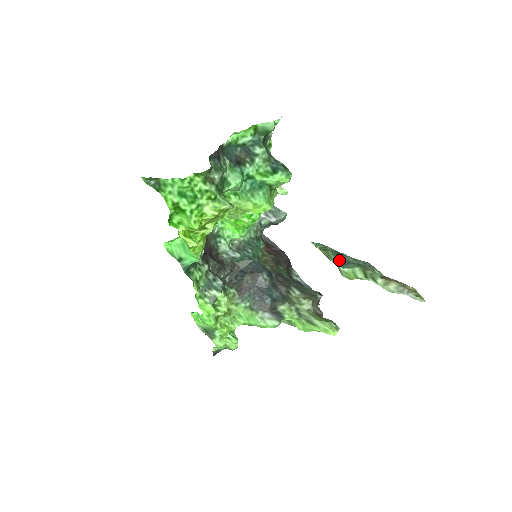
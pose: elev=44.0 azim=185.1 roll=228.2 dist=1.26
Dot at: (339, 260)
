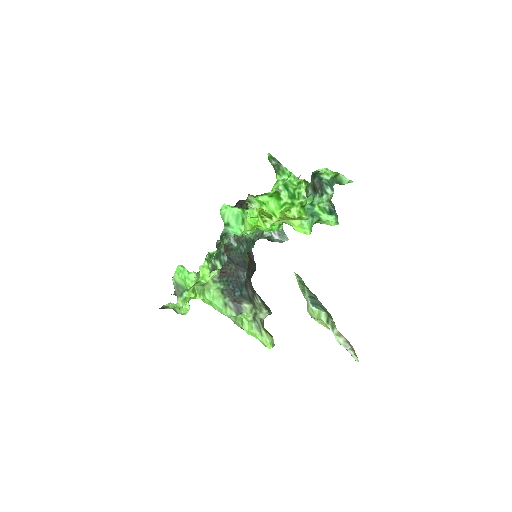
Dot at: (312, 298)
